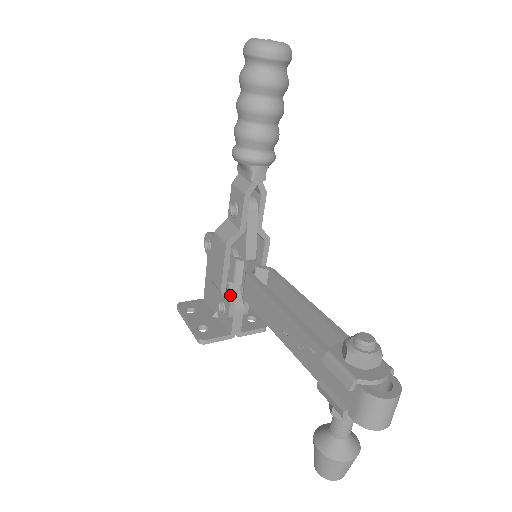
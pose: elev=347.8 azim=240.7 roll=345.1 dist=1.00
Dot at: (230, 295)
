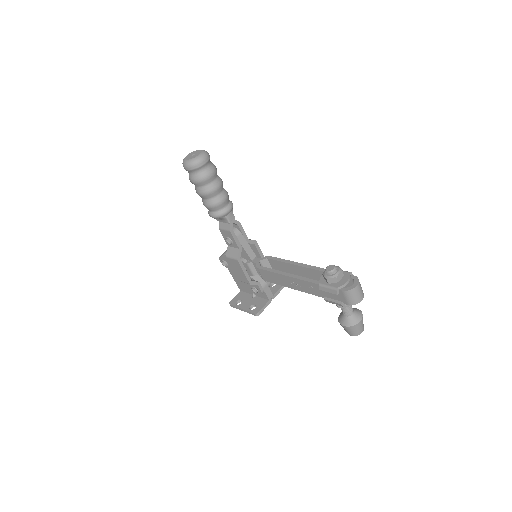
Dot at: (256, 282)
